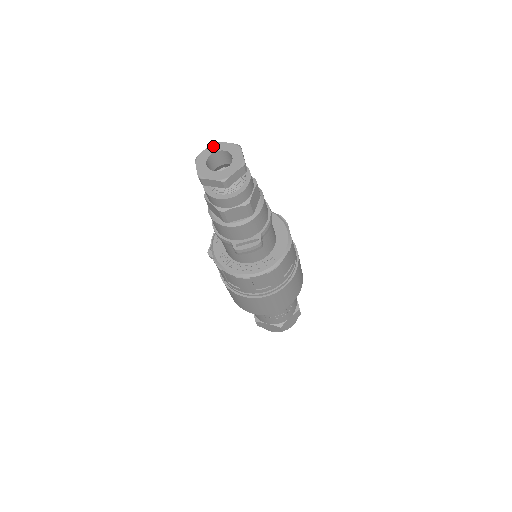
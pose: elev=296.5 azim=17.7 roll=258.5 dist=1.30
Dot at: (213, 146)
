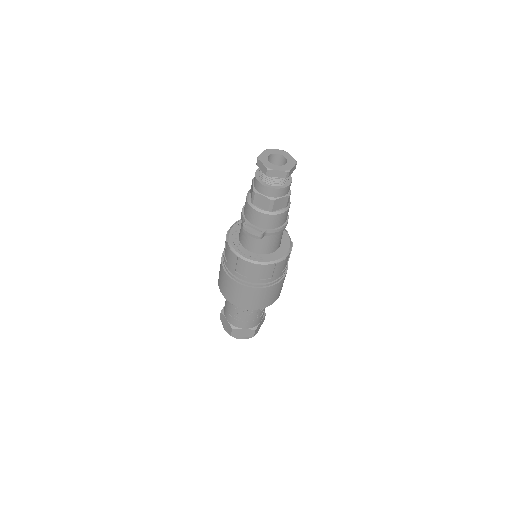
Dot at: (282, 151)
